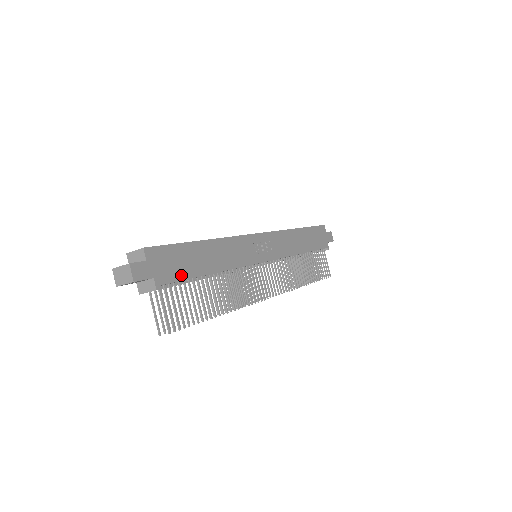
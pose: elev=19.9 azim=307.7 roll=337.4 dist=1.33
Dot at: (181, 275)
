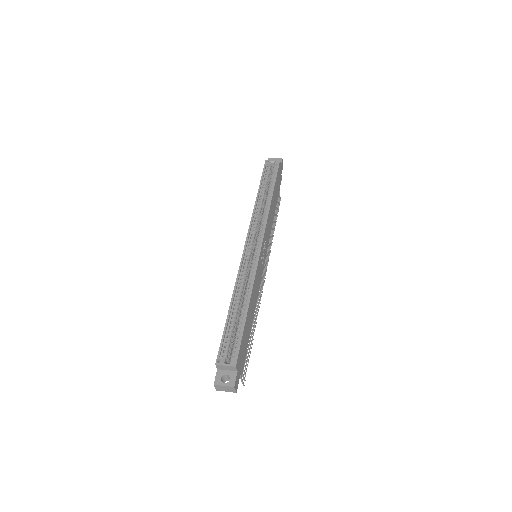
Dot at: (246, 350)
